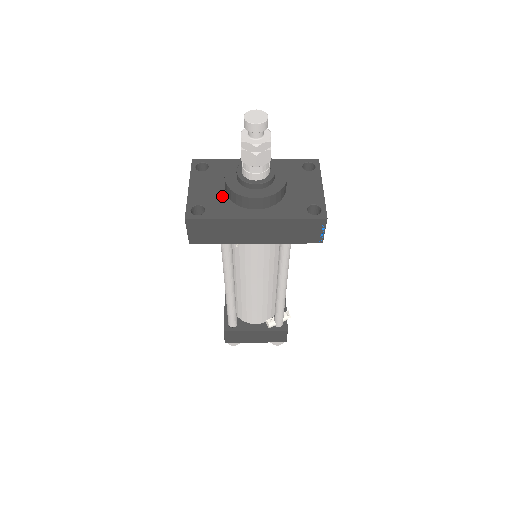
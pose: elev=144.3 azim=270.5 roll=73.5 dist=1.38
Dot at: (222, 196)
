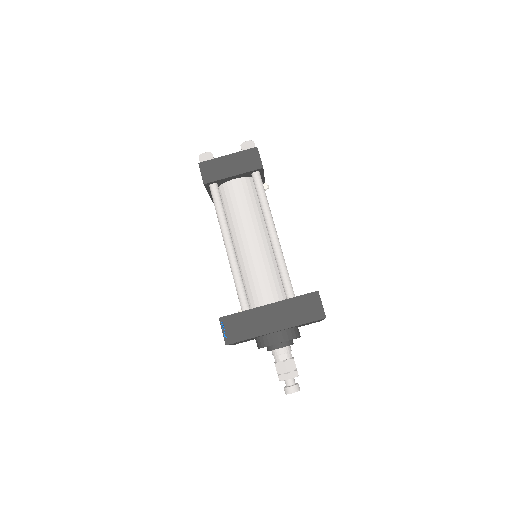
Dot at: occluded
